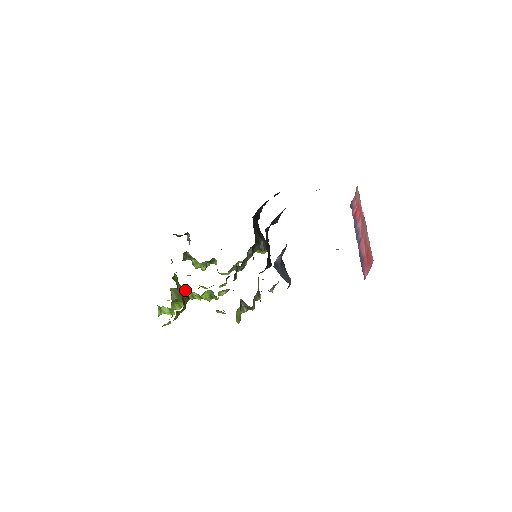
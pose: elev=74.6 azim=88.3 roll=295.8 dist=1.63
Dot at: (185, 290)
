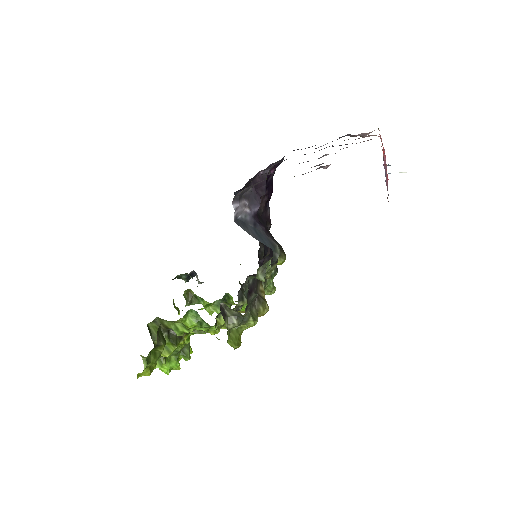
Dot at: (164, 321)
